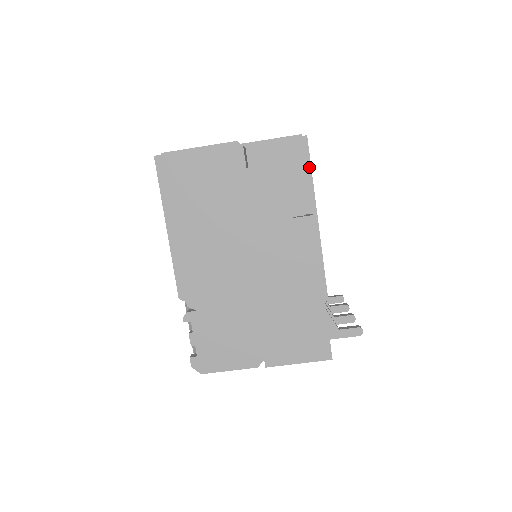
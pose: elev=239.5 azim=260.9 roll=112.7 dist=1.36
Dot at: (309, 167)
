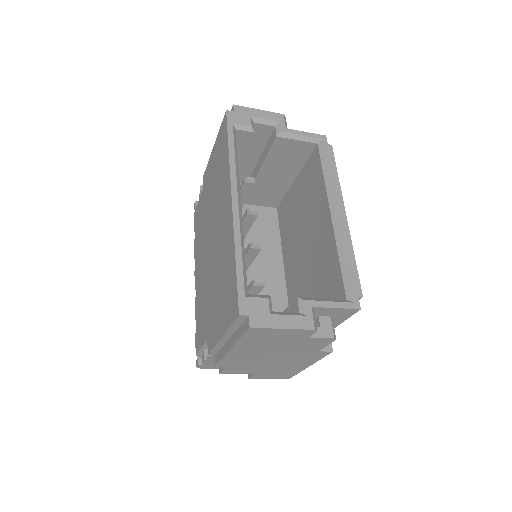
Dot at: occluded
